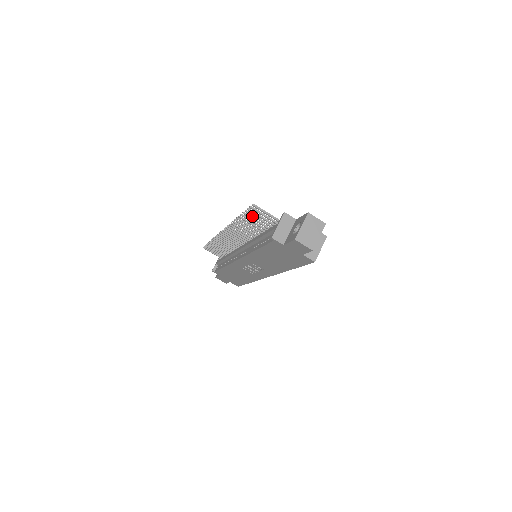
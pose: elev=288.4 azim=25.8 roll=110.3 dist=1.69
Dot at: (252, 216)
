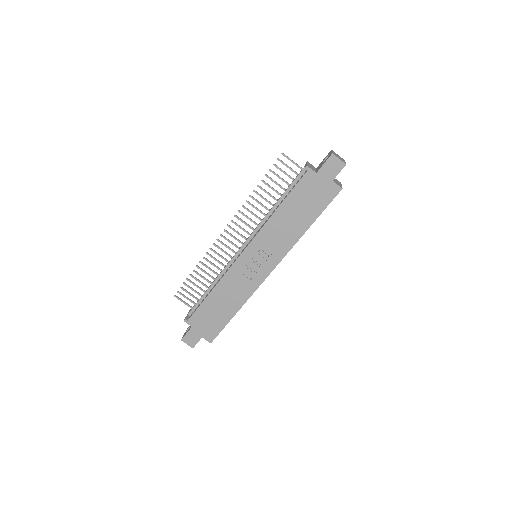
Dot at: occluded
